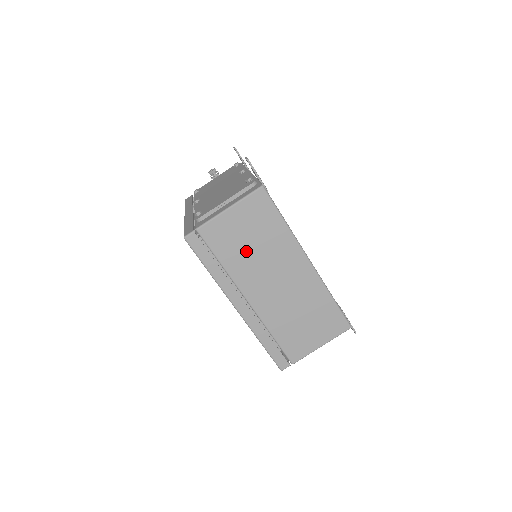
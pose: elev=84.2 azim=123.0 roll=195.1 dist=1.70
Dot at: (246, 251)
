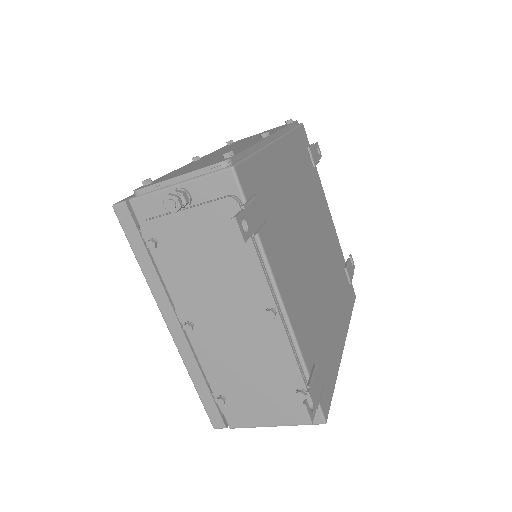
Dot at: occluded
